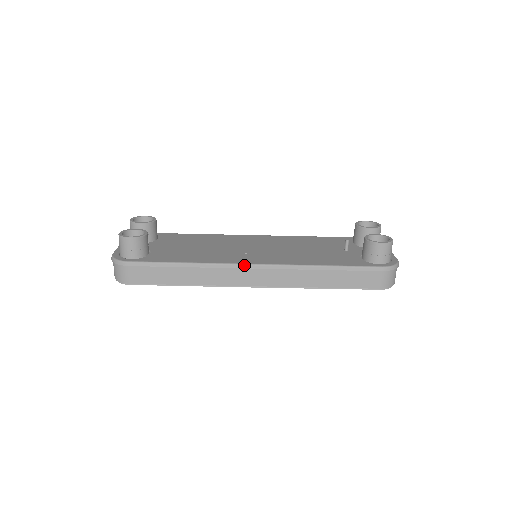
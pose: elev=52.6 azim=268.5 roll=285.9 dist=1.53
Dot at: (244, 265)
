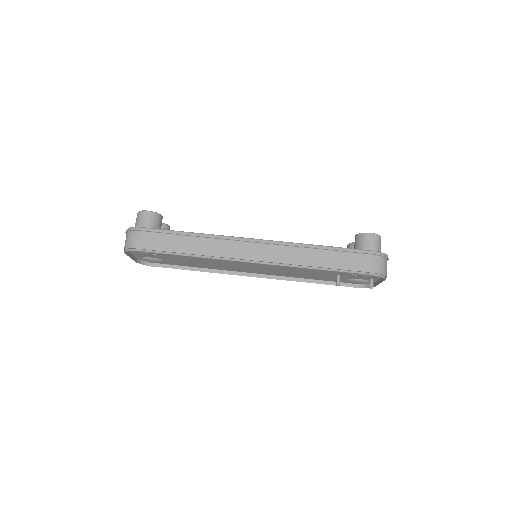
Dot at: (245, 238)
